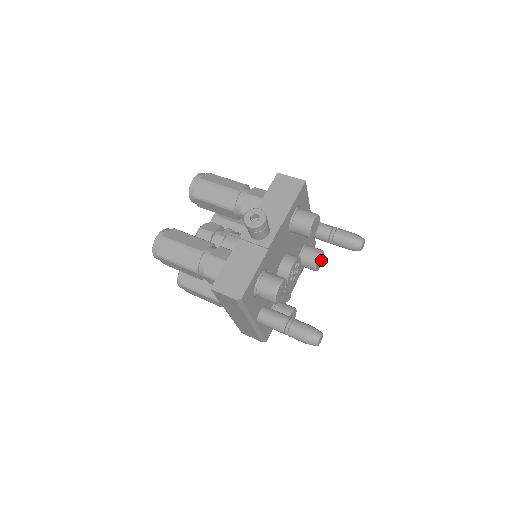
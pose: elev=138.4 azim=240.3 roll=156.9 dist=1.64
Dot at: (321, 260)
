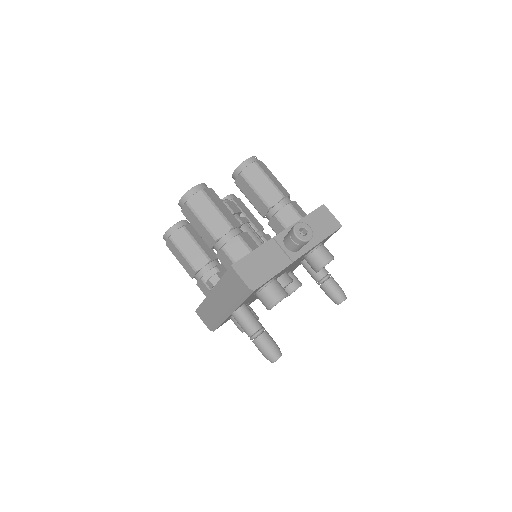
Dot at: occluded
